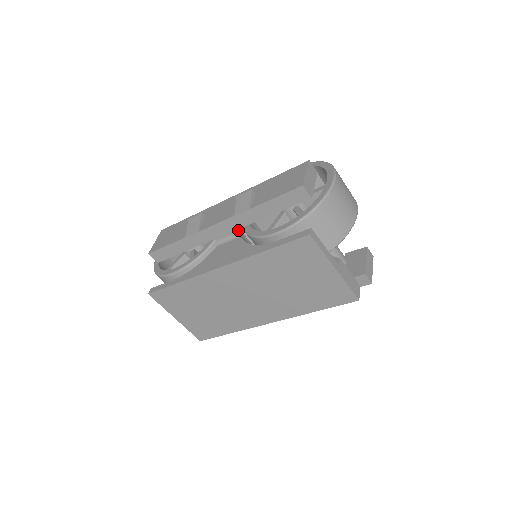
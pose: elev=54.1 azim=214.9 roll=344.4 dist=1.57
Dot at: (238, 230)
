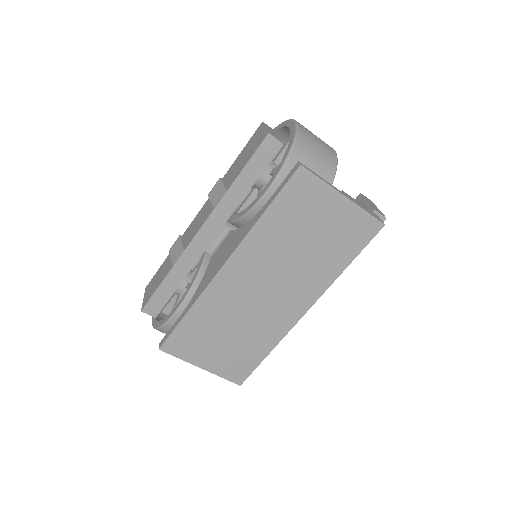
Dot at: occluded
